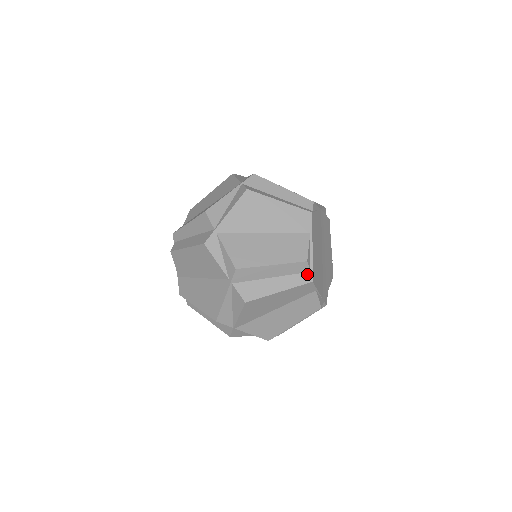
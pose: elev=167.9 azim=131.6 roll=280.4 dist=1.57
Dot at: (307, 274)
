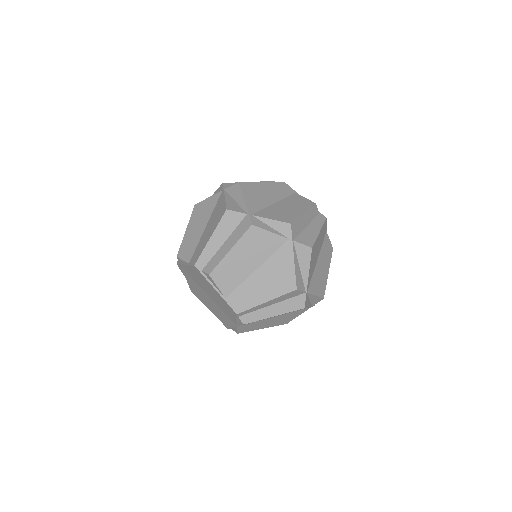
Dot at: (320, 215)
